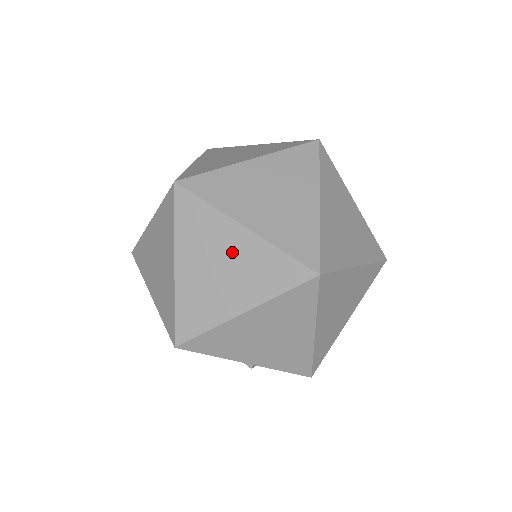
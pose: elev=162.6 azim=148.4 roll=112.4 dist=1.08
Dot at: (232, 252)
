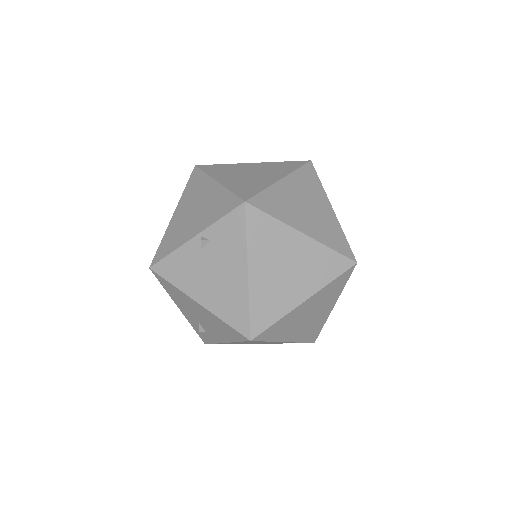
Dot at: occluded
